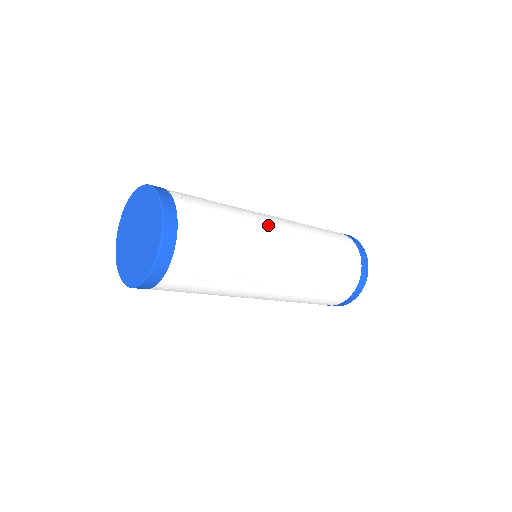
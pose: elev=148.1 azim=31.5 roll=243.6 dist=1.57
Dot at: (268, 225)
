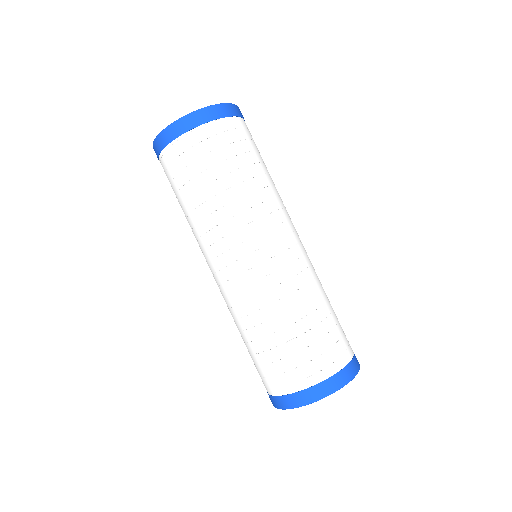
Dot at: (288, 219)
